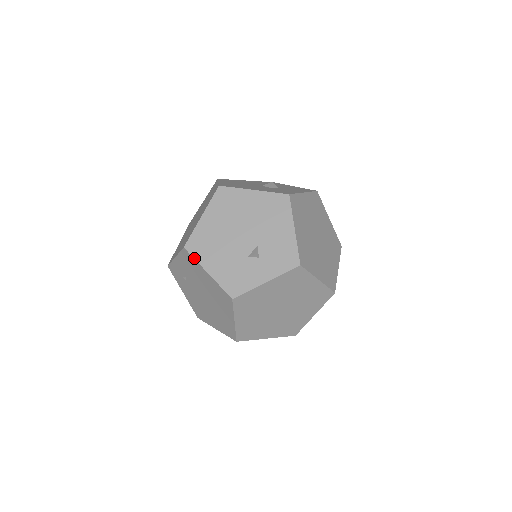
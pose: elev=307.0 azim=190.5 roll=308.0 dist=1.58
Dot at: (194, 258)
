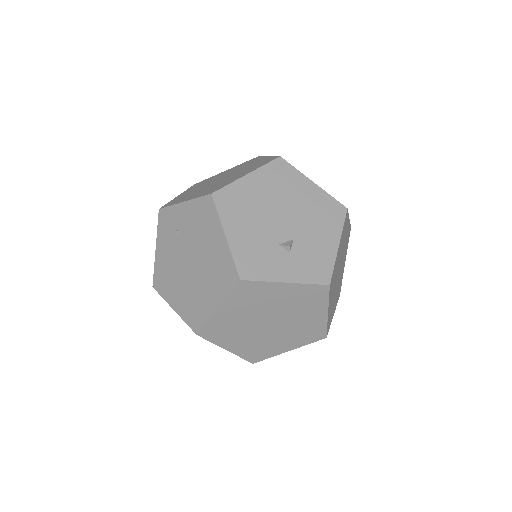
Dot at: (218, 211)
